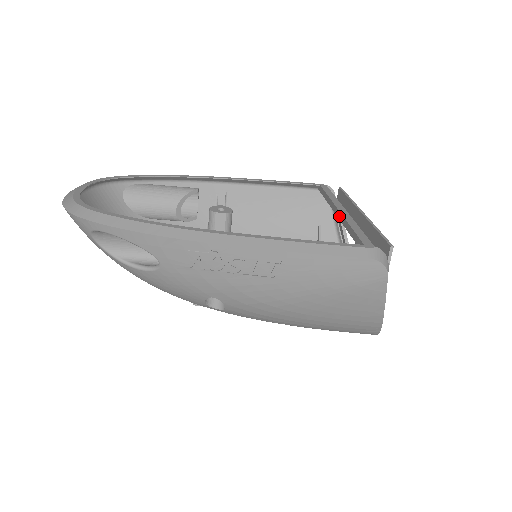
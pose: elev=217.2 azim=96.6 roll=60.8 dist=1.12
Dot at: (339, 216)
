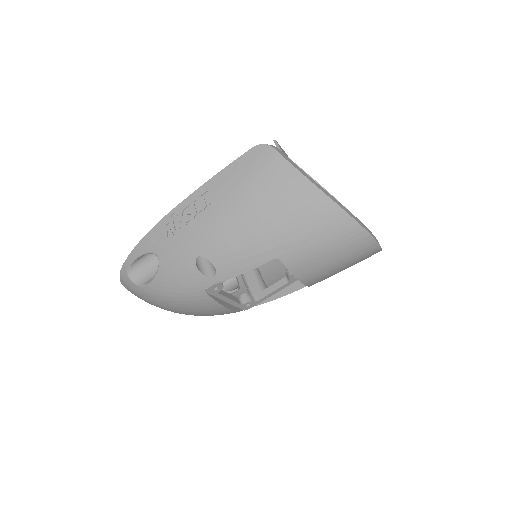
Dot at: occluded
